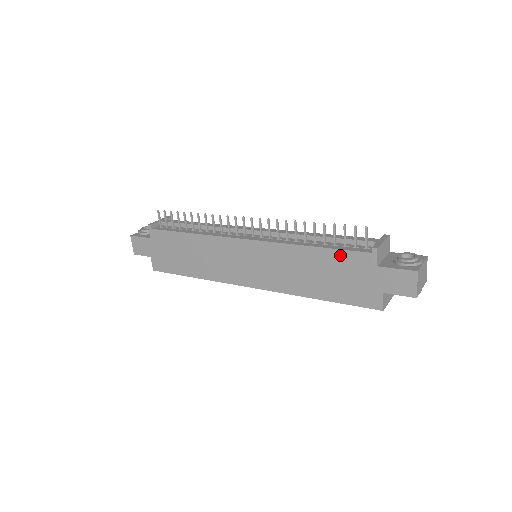
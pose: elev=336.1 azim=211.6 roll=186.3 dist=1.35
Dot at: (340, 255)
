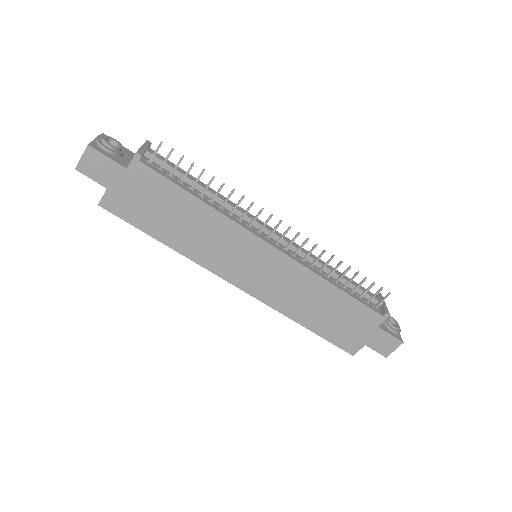
Dot at: (356, 305)
